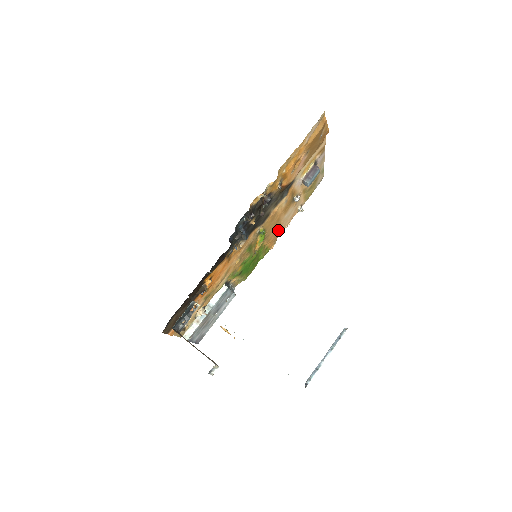
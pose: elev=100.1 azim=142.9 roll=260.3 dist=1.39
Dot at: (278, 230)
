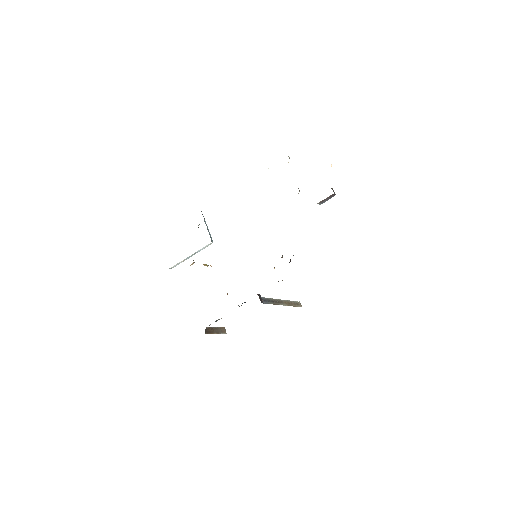
Dot at: occluded
